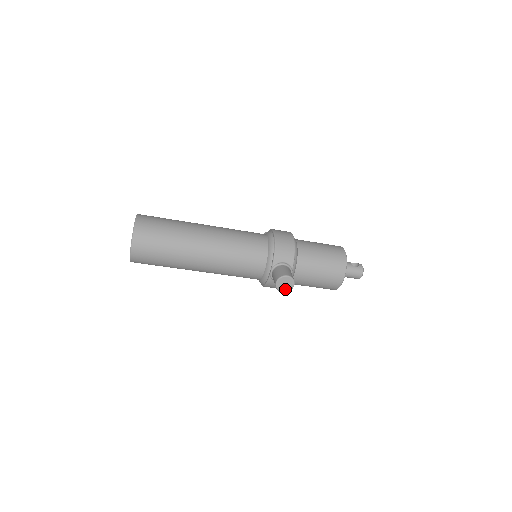
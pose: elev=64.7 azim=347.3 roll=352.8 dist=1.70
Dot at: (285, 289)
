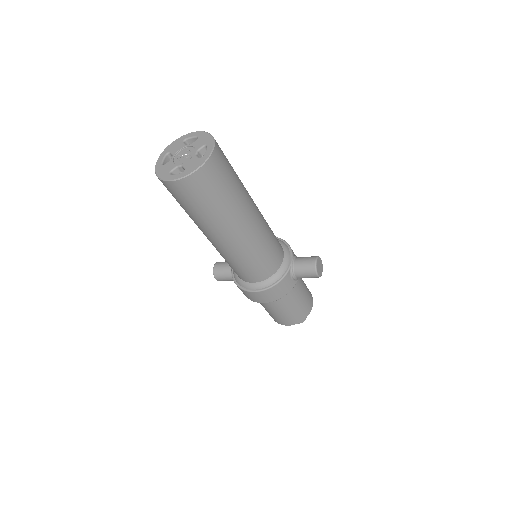
Dot at: (319, 272)
